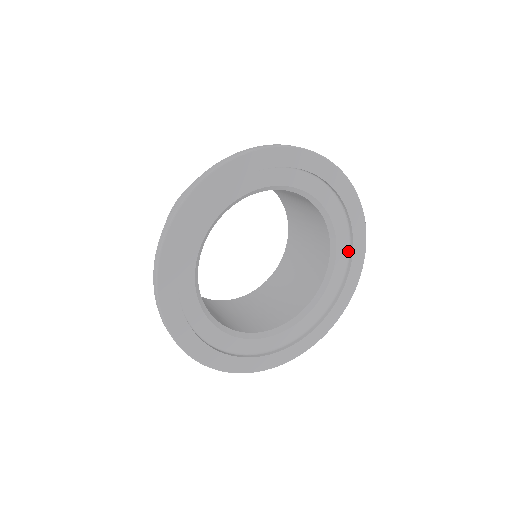
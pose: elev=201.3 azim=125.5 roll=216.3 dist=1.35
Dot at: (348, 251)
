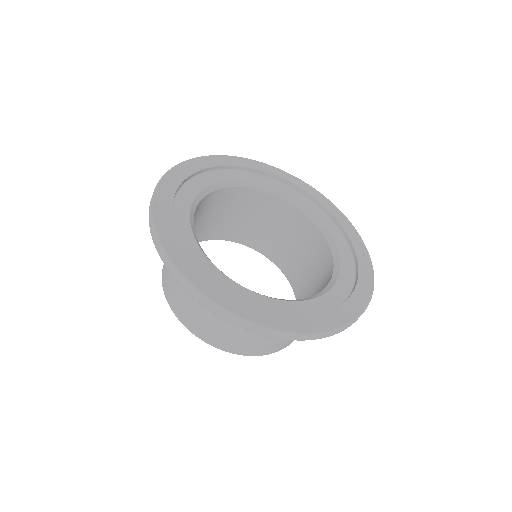
Dot at: (334, 224)
